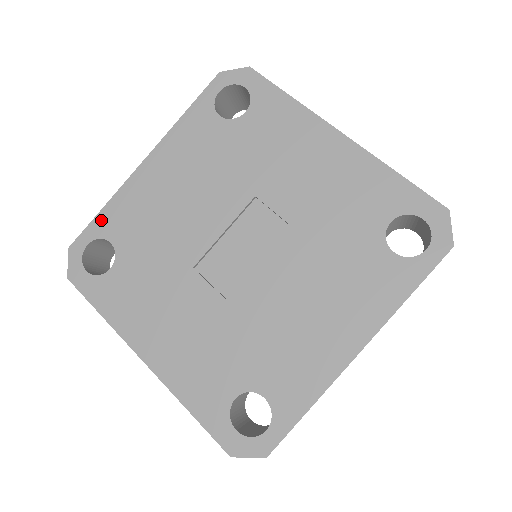
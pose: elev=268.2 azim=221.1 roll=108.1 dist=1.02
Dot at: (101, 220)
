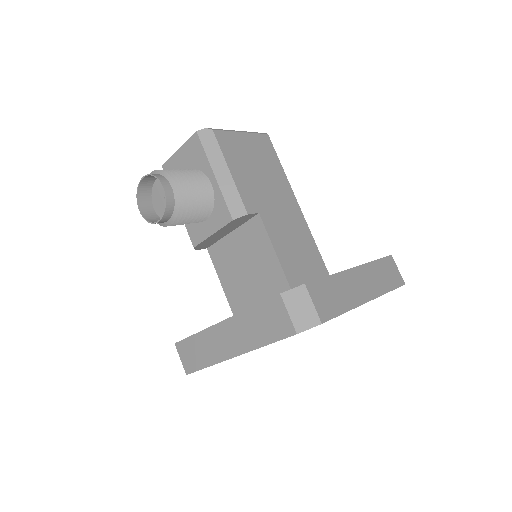
Dot at: occluded
